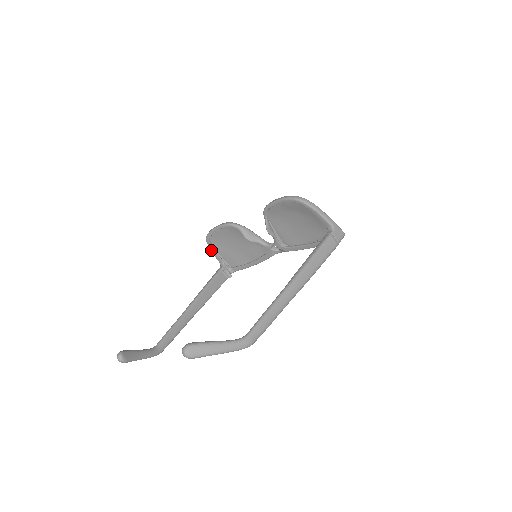
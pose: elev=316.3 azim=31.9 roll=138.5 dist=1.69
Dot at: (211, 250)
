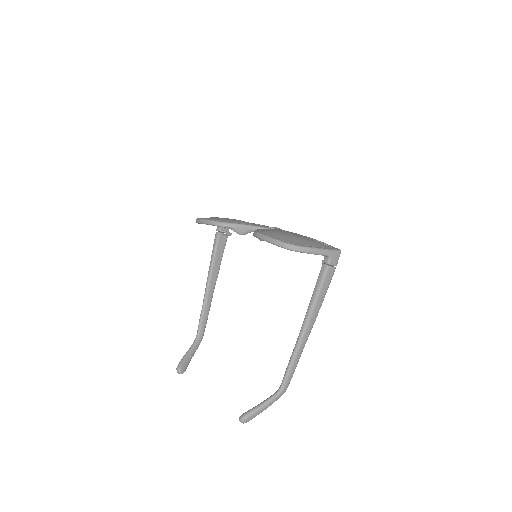
Dot at: occluded
